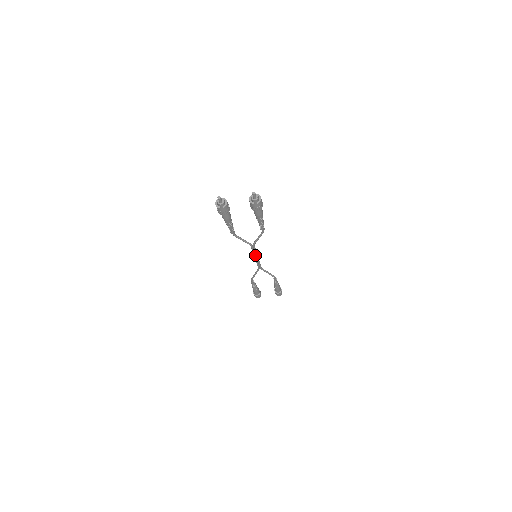
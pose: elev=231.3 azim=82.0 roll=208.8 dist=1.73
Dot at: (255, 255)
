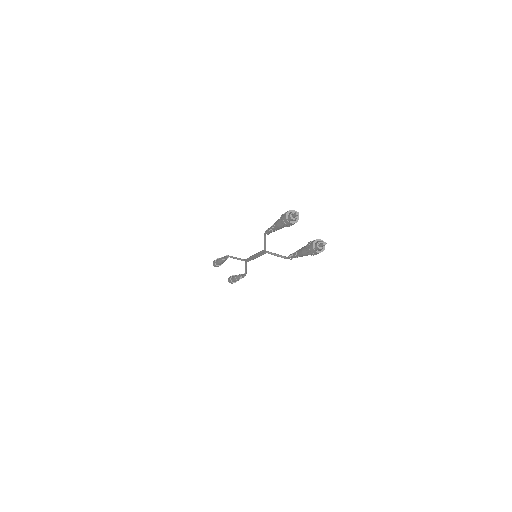
Dot at: (256, 255)
